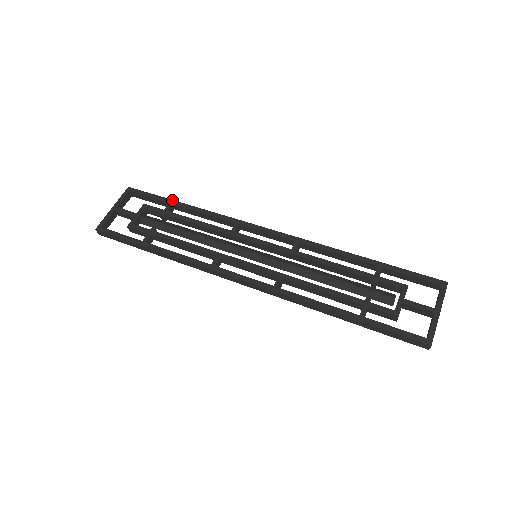
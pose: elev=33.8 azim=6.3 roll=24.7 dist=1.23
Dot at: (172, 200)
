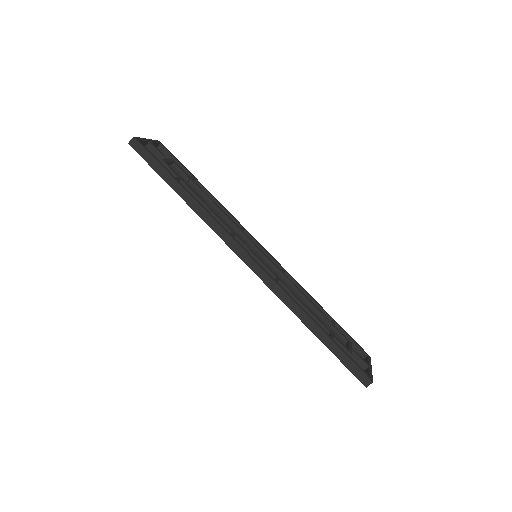
Dot at: (195, 177)
